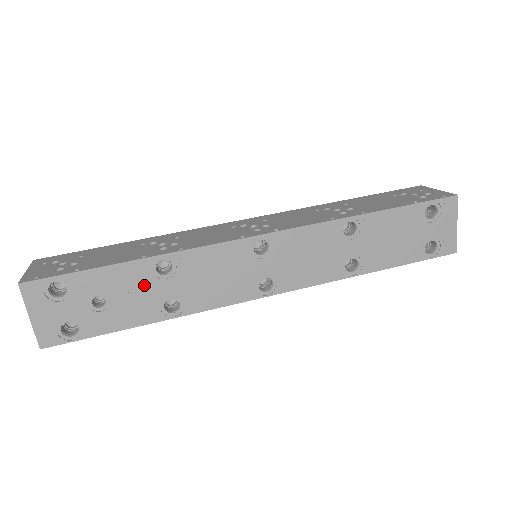
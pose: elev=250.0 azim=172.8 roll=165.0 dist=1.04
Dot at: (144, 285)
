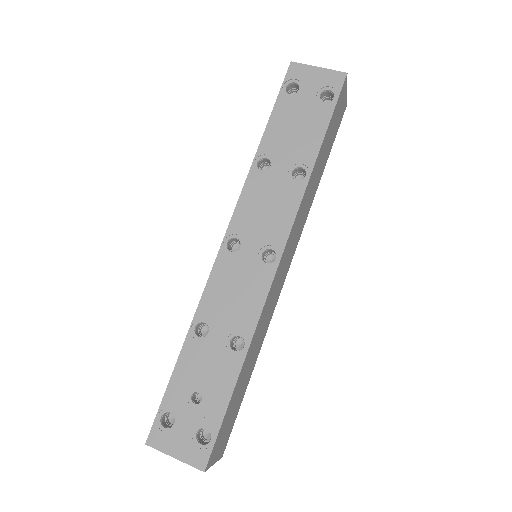
Dot at: (205, 354)
